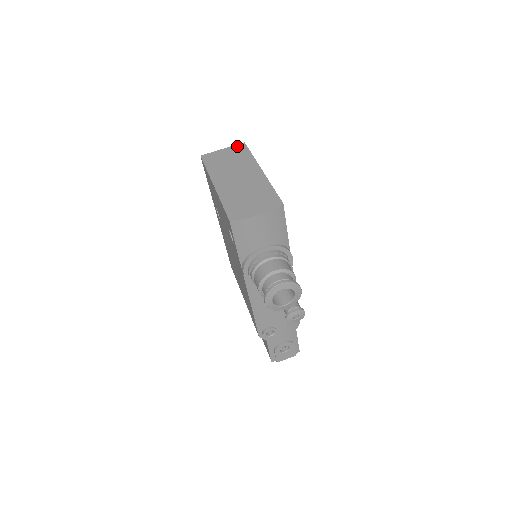
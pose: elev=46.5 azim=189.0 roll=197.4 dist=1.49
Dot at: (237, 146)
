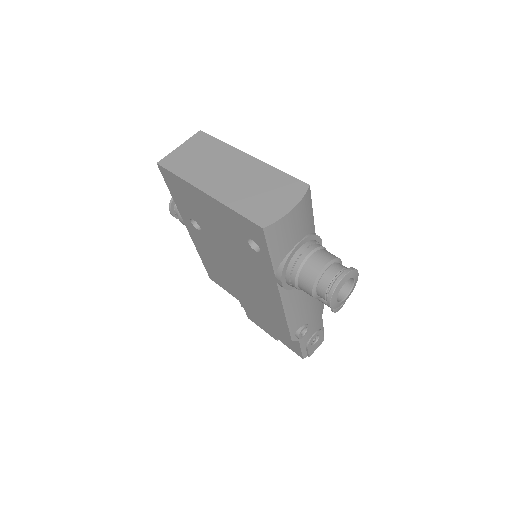
Dot at: (195, 137)
